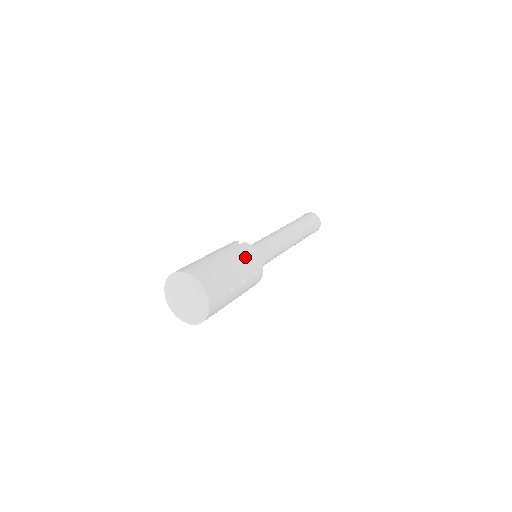
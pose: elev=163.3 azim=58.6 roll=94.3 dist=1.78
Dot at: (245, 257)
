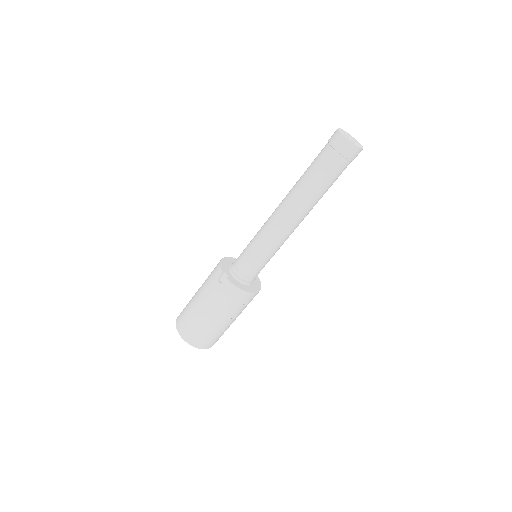
Dot at: (227, 302)
